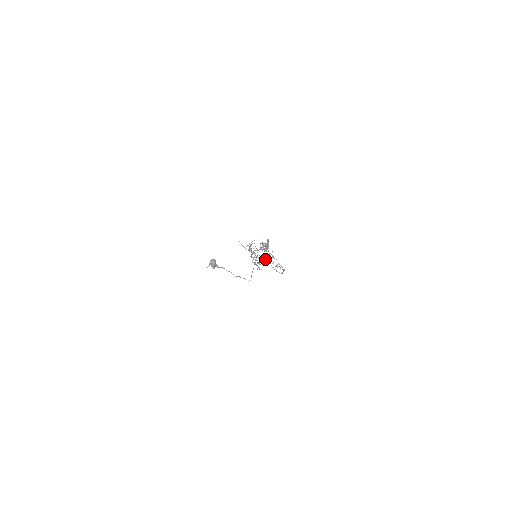
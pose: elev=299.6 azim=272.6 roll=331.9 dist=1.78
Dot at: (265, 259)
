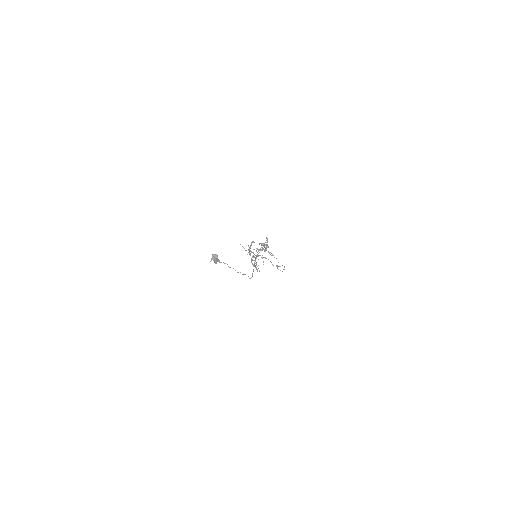
Dot at: (265, 258)
